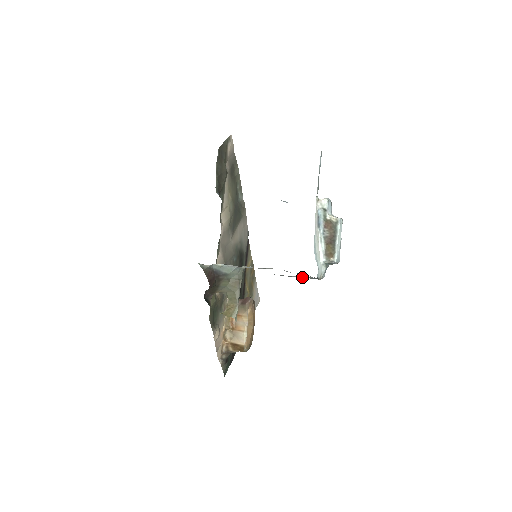
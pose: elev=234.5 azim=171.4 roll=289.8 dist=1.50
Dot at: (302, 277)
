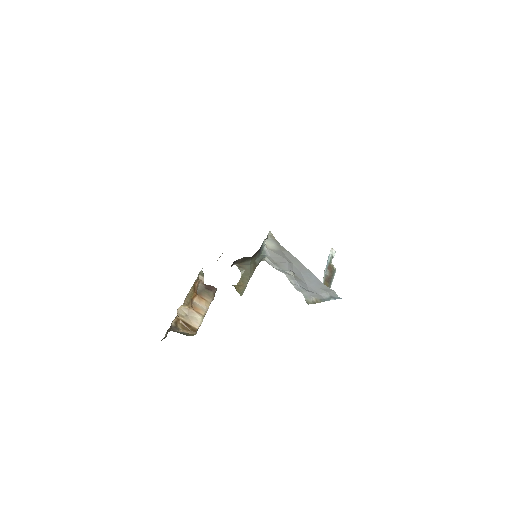
Dot at: (320, 293)
